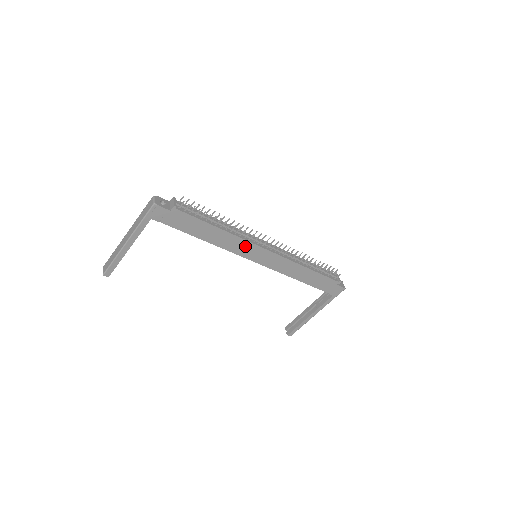
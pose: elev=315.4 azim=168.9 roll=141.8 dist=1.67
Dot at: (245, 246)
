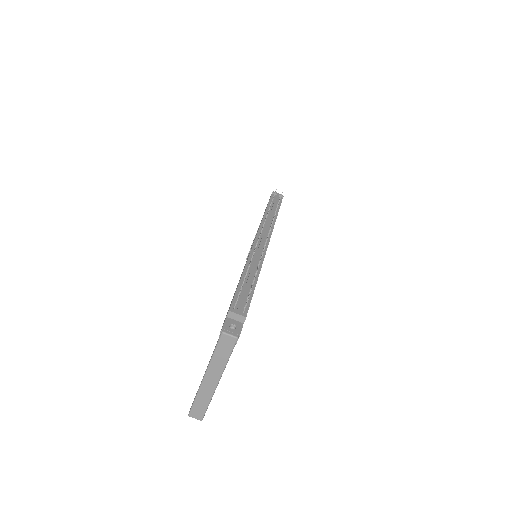
Dot at: occluded
